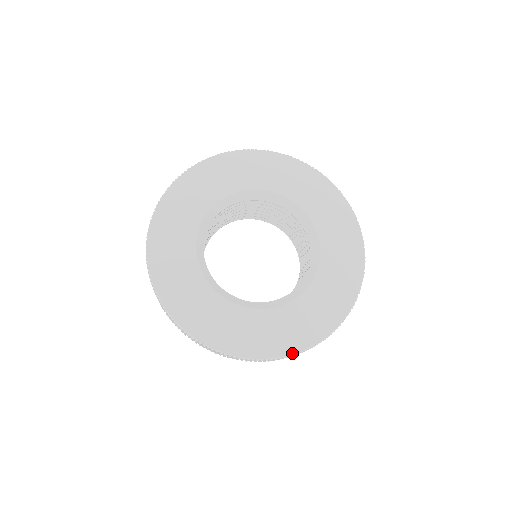
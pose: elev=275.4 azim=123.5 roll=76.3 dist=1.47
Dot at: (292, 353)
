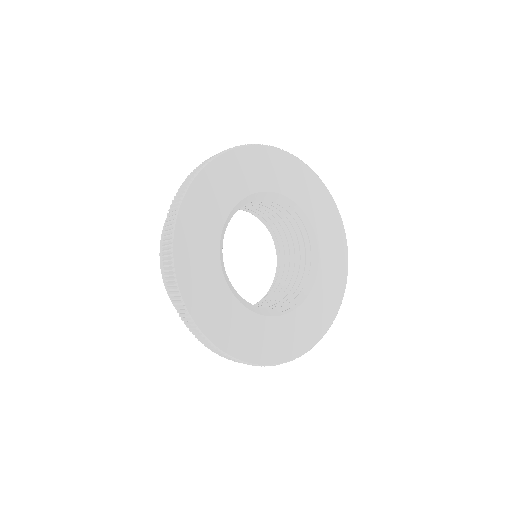
Dot at: (289, 360)
